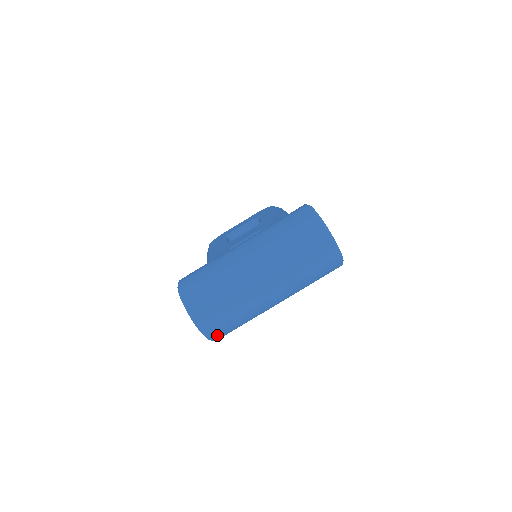
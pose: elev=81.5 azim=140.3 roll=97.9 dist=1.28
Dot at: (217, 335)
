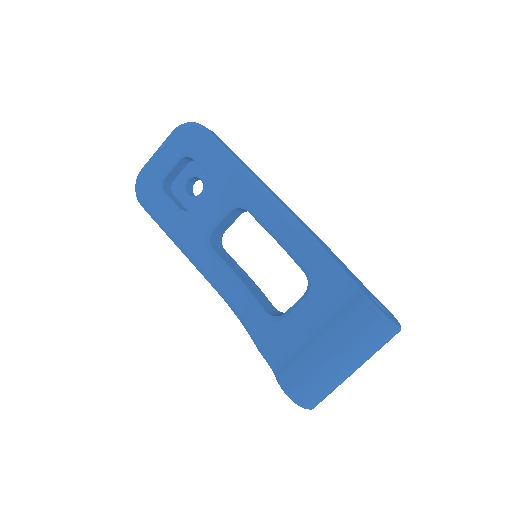
Dot at: occluded
